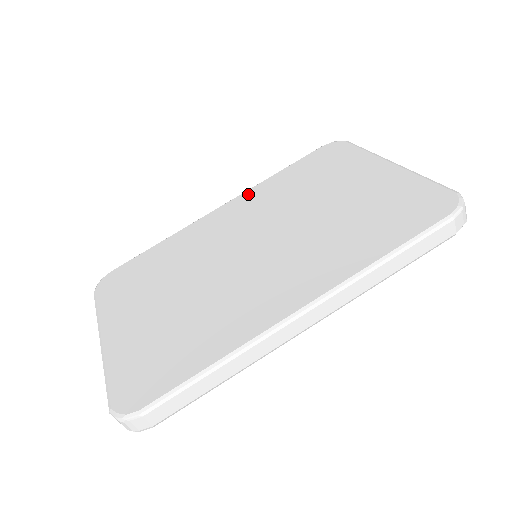
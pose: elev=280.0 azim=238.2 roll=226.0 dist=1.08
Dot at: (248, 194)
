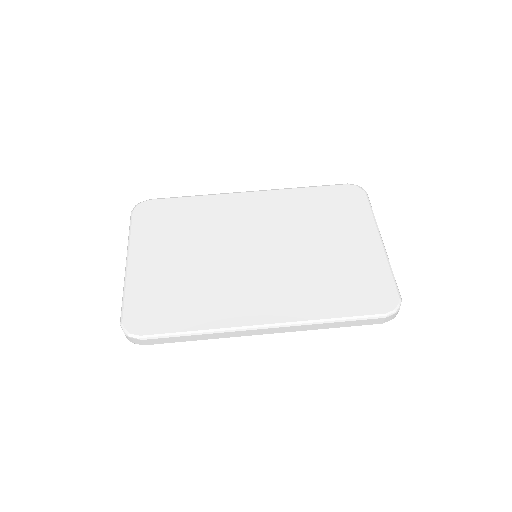
Dot at: (275, 194)
